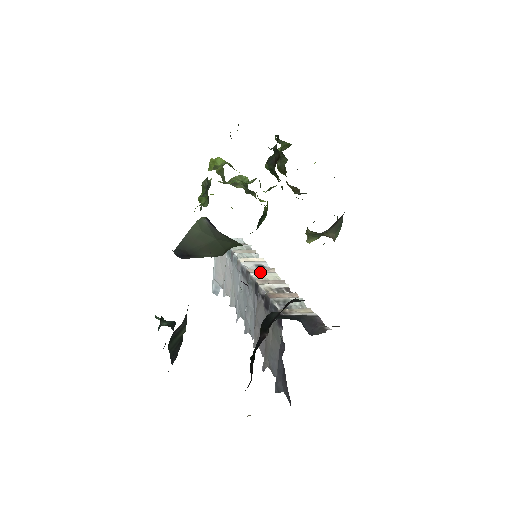
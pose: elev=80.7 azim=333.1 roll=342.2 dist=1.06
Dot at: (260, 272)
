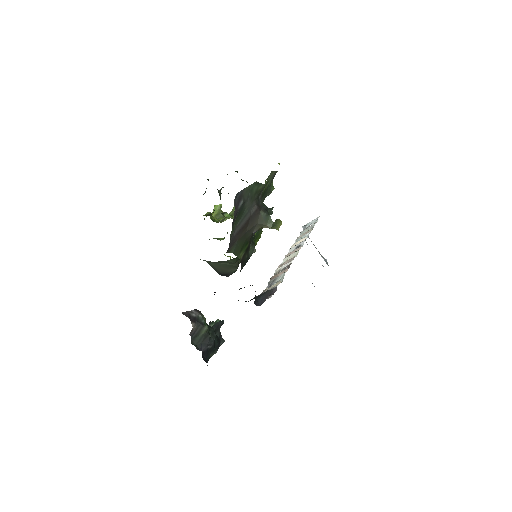
Dot at: (290, 255)
